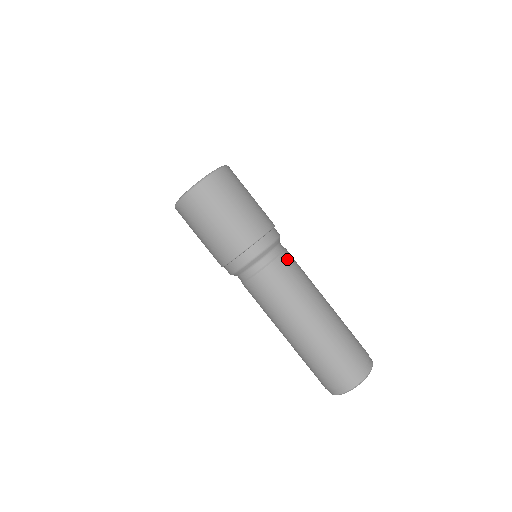
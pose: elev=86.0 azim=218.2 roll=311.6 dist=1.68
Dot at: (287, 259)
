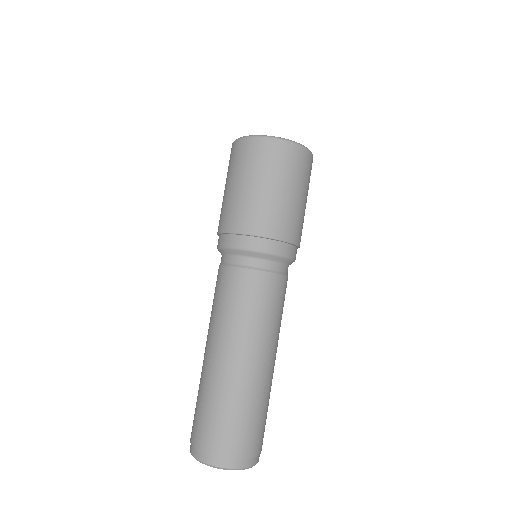
Dot at: (278, 284)
